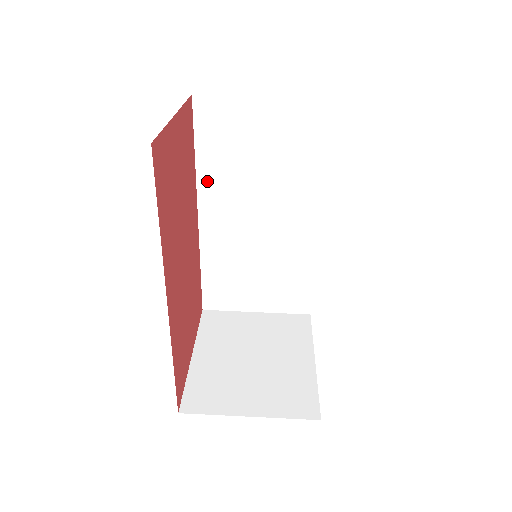
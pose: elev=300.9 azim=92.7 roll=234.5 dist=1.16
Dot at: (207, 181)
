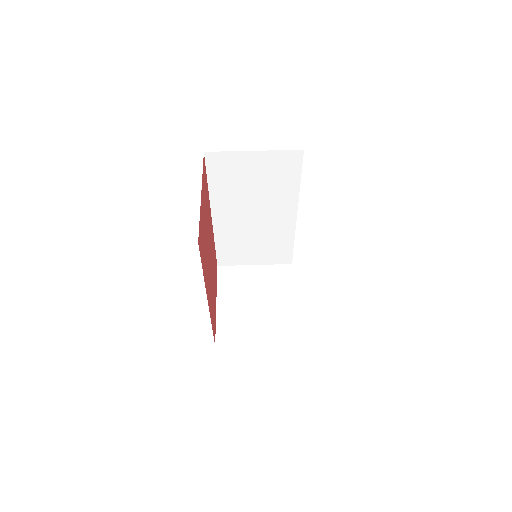
Dot at: (217, 198)
